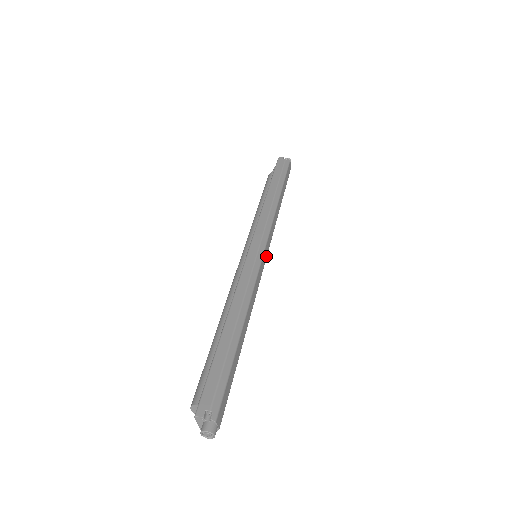
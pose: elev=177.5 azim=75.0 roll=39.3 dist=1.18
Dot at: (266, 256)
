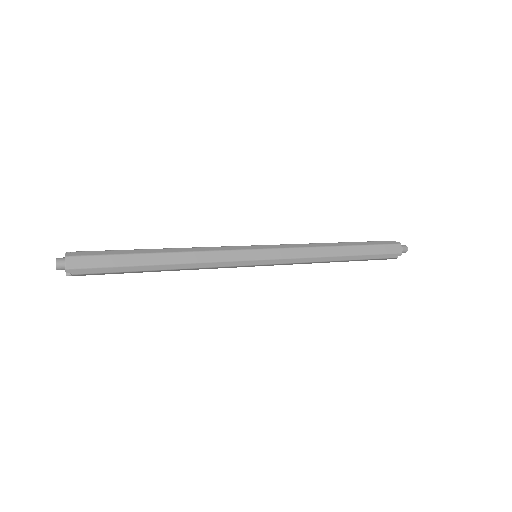
Dot at: (263, 258)
